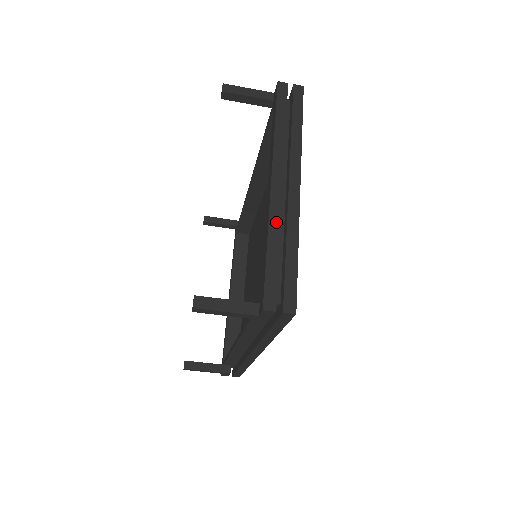
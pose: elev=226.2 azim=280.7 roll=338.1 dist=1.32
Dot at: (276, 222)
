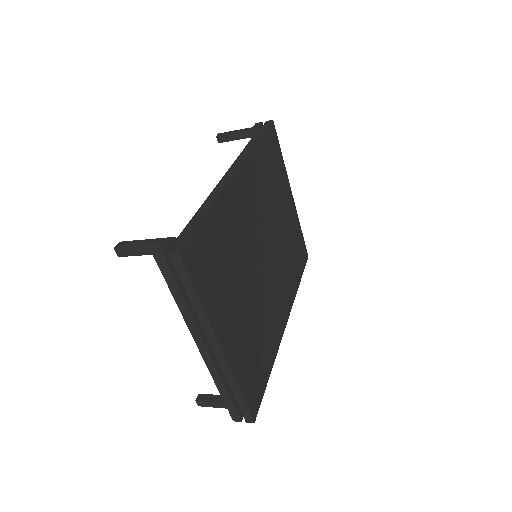
Dot at: (217, 376)
